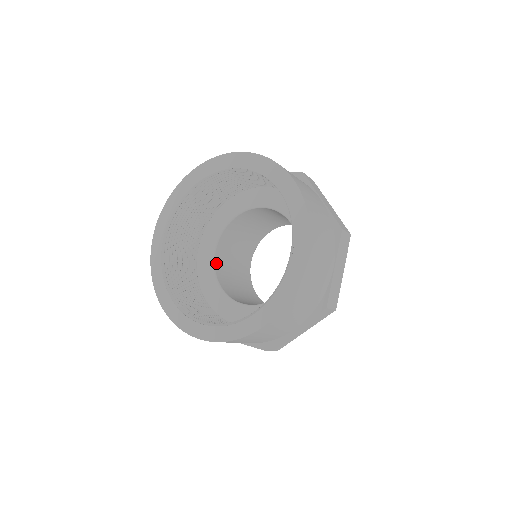
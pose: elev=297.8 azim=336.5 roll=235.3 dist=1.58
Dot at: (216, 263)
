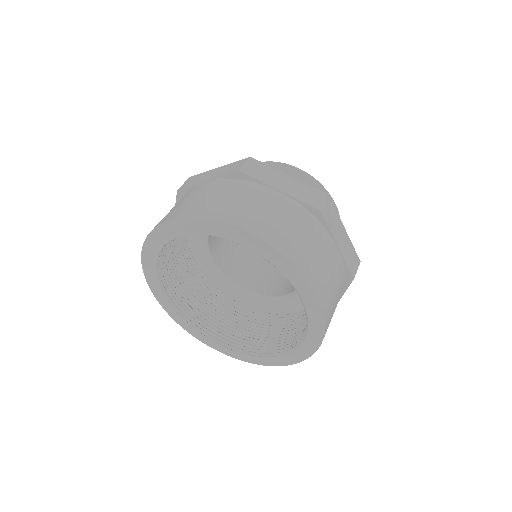
Dot at: (226, 273)
